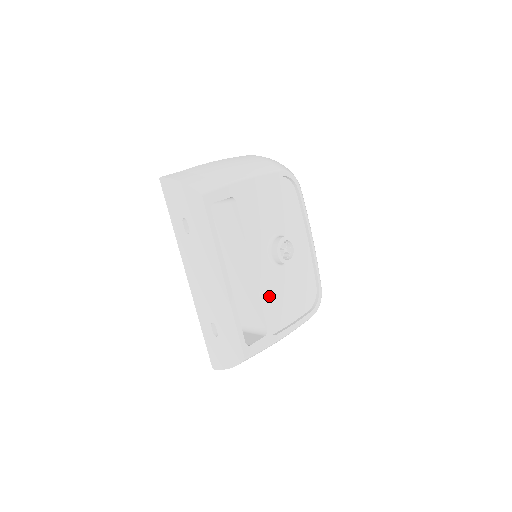
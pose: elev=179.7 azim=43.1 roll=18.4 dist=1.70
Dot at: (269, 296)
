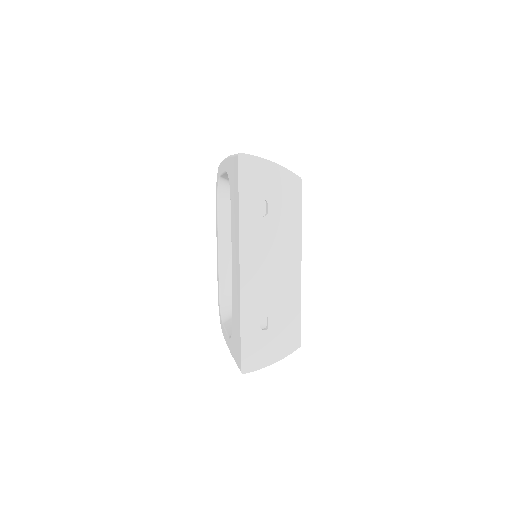
Dot at: occluded
